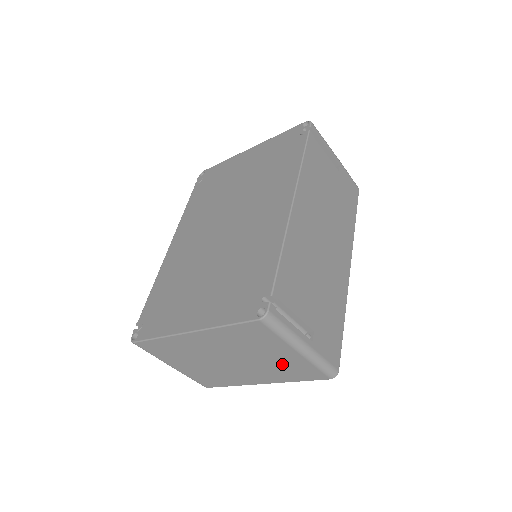
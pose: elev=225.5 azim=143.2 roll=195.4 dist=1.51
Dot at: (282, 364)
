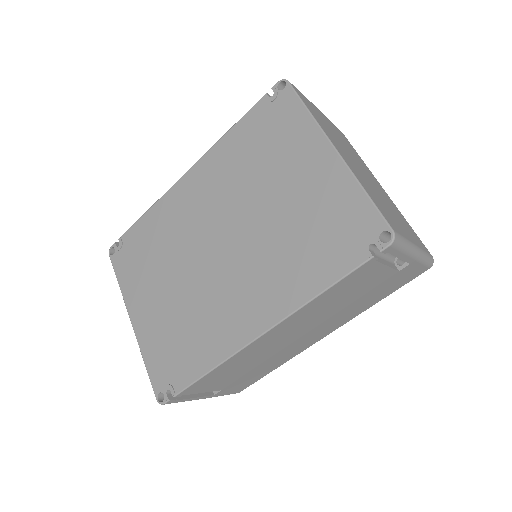
Dot at: occluded
